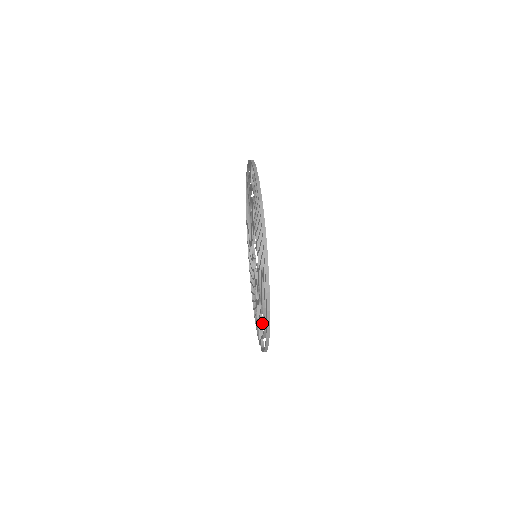
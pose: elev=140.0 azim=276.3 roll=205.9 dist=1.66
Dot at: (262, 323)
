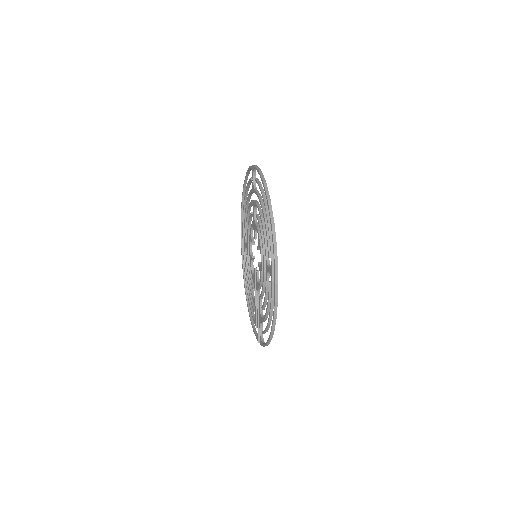
Dot at: (265, 317)
